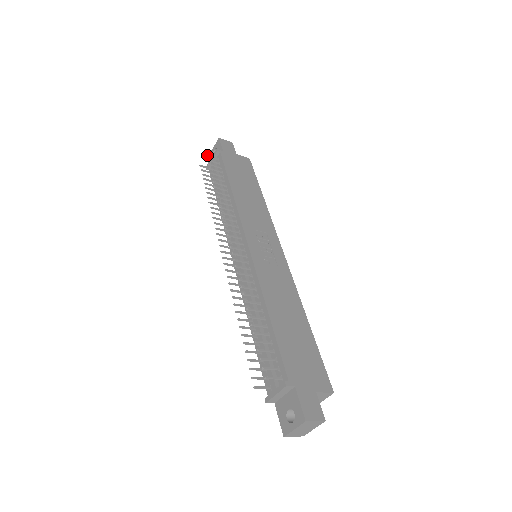
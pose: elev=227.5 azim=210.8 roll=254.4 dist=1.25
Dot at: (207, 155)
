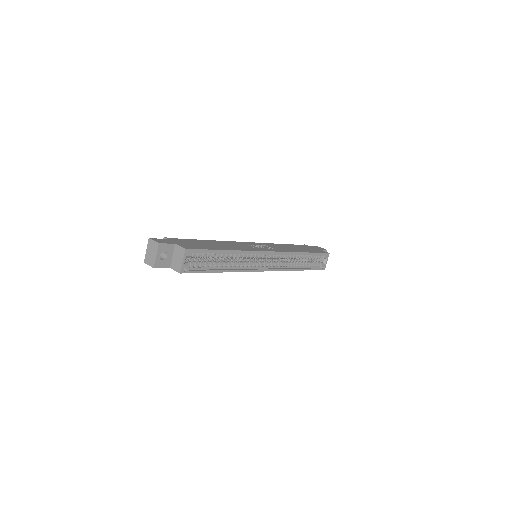
Dot at: occluded
